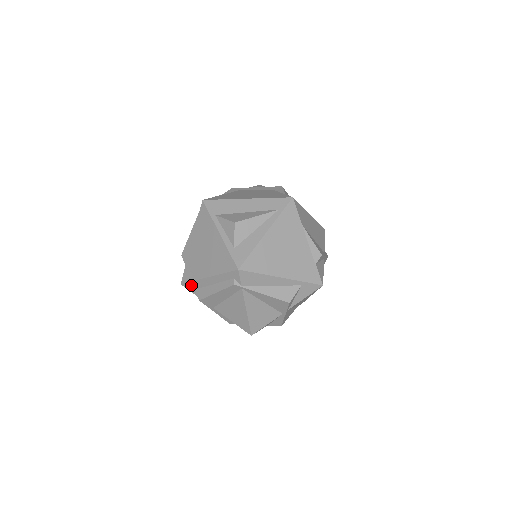
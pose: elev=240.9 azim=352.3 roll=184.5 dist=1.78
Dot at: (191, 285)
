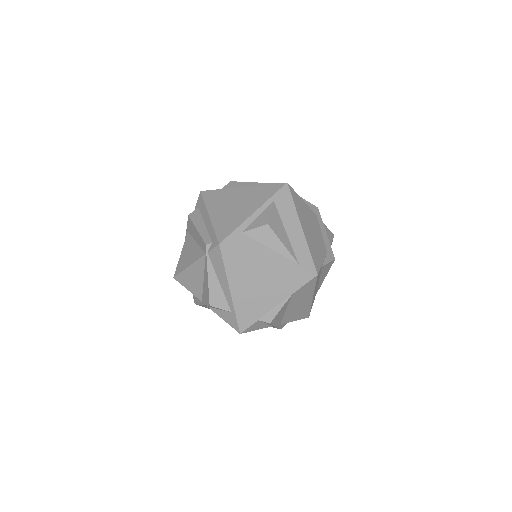
Dot at: (201, 202)
